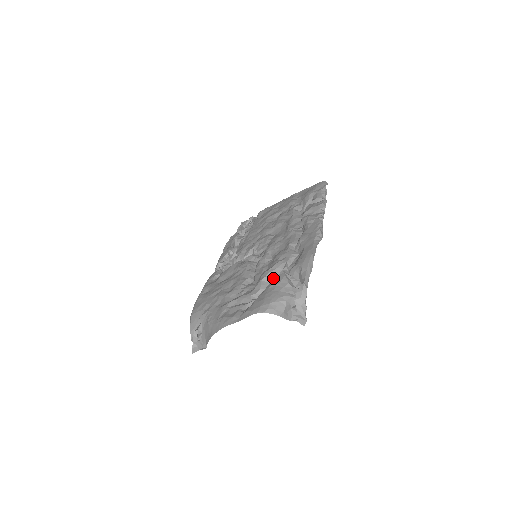
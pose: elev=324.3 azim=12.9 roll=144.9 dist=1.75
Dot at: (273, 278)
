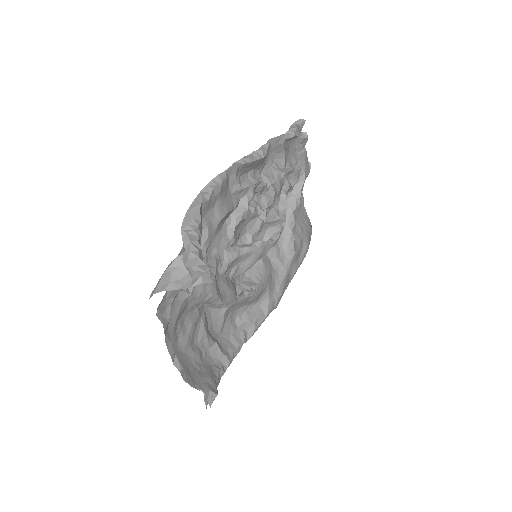
Dot at: occluded
